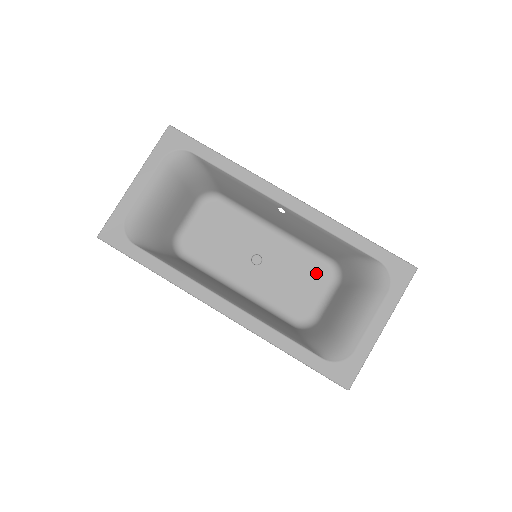
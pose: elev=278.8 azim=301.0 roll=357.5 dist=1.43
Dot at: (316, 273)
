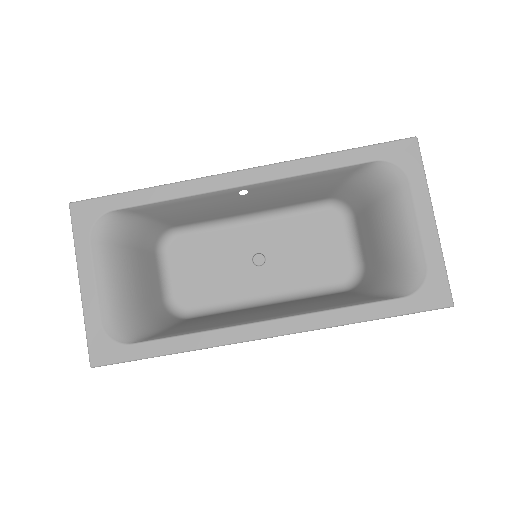
Dot at: (323, 225)
